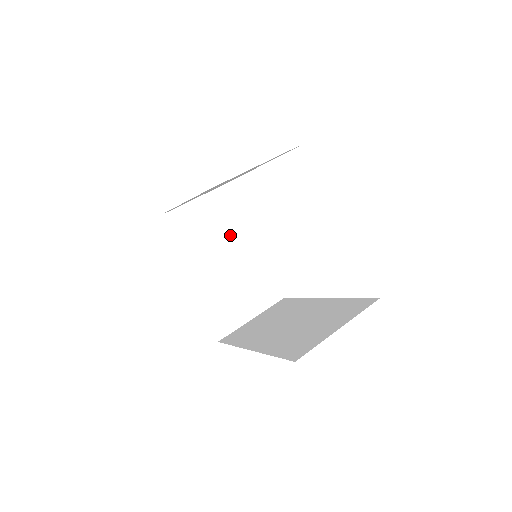
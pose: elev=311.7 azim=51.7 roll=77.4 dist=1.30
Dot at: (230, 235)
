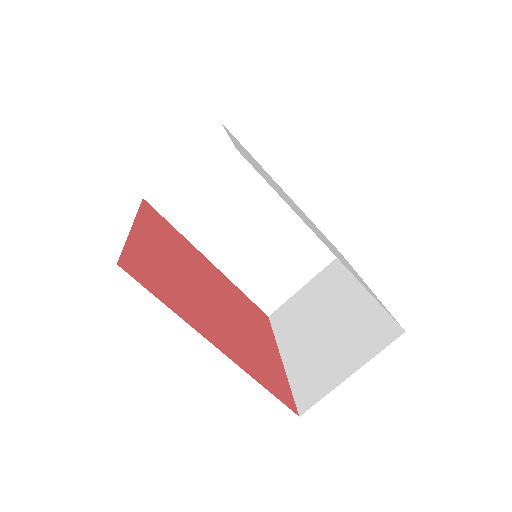
Dot at: occluded
